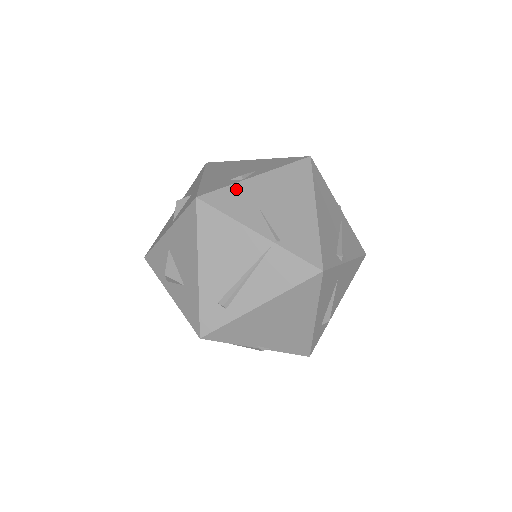
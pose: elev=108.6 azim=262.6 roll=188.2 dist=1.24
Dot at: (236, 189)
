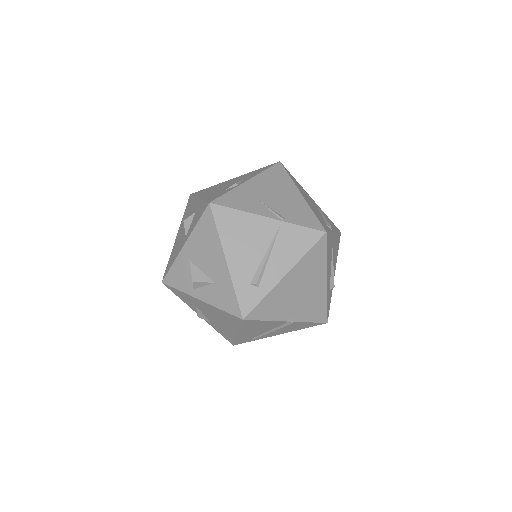
Dot at: (237, 192)
